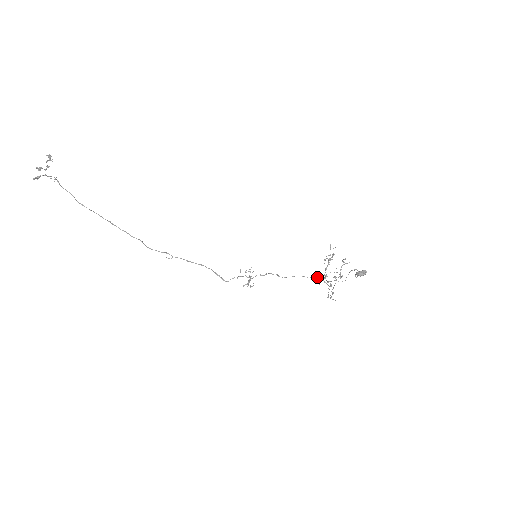
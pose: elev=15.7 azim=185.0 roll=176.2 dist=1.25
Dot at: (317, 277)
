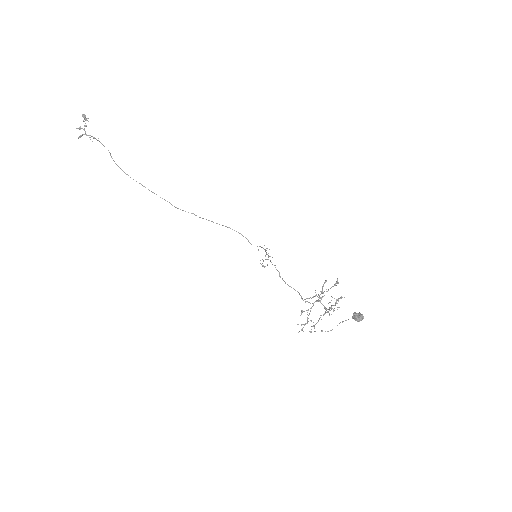
Dot at: (307, 301)
